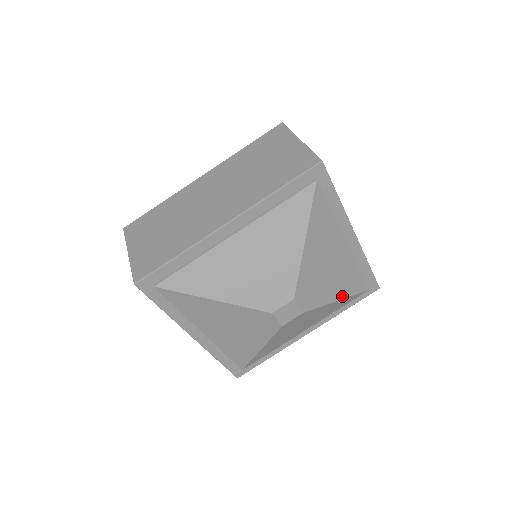
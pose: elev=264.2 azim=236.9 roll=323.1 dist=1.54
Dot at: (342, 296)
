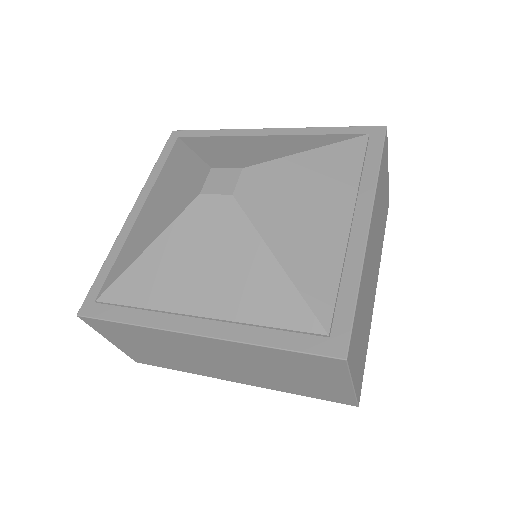
Dot at: (312, 148)
